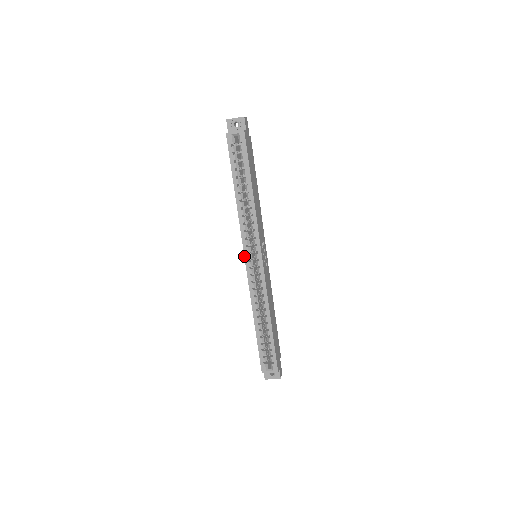
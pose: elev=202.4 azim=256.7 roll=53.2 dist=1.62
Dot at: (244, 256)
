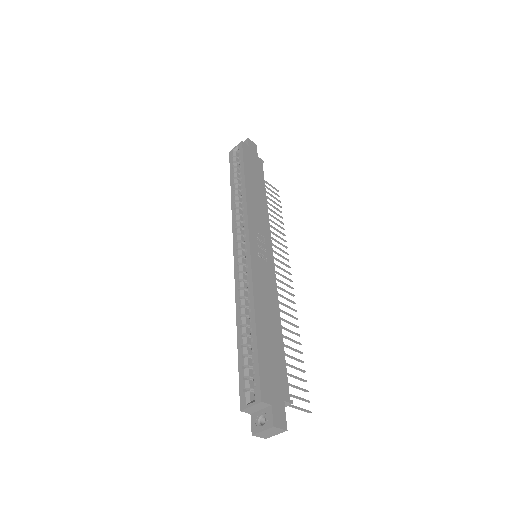
Dot at: (233, 247)
